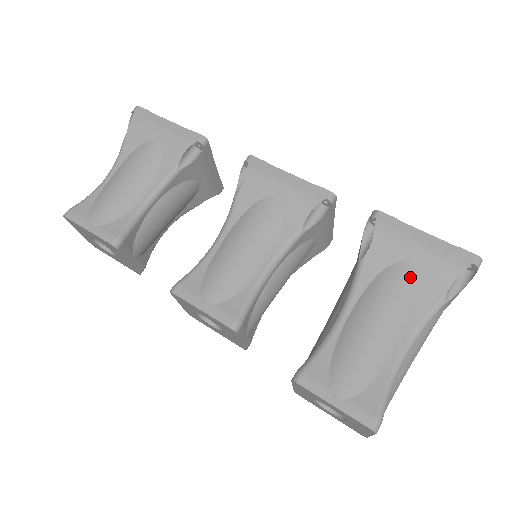
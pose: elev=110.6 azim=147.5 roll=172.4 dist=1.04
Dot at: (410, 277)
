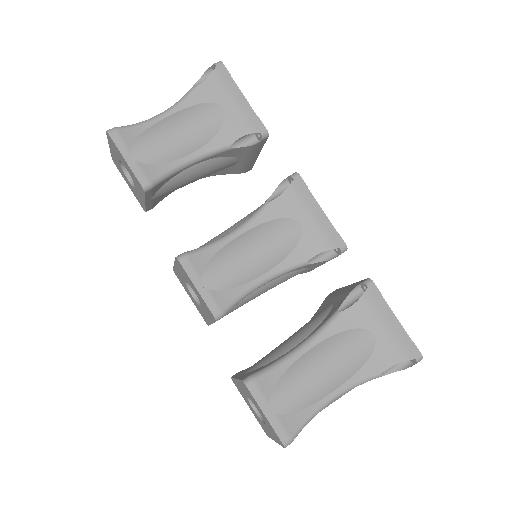
Dot at: (367, 345)
